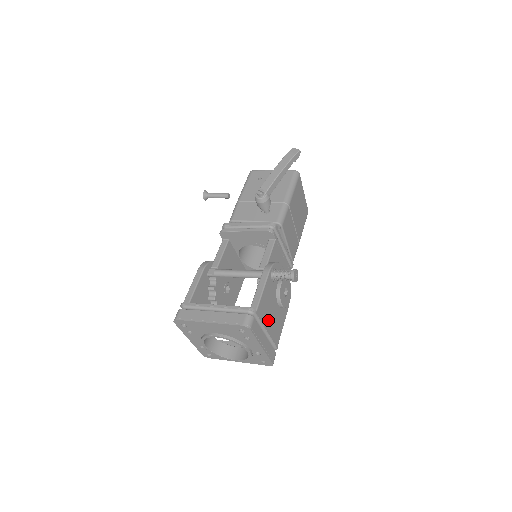
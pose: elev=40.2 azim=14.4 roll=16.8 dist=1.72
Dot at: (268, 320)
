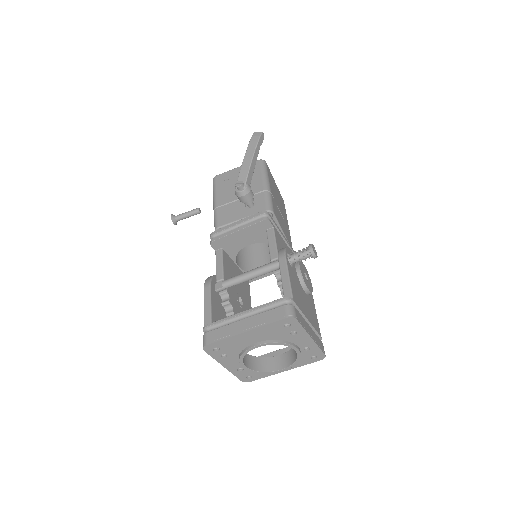
Dot at: (304, 308)
